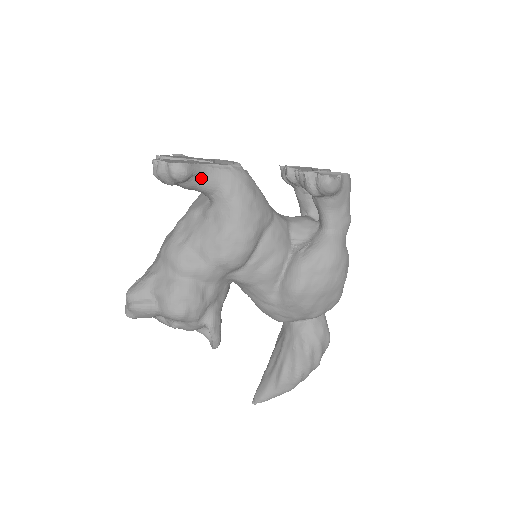
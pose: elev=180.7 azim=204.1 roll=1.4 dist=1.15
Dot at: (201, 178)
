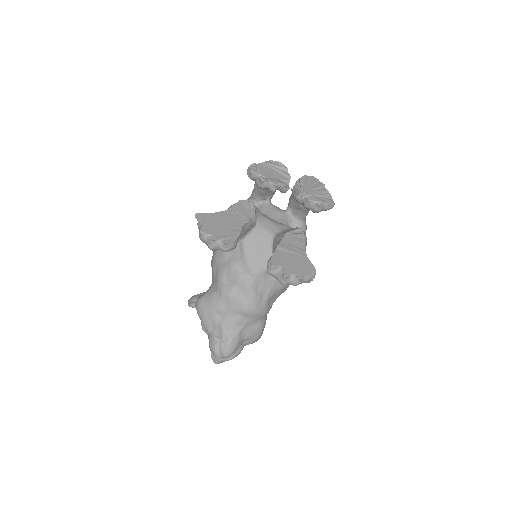
Dot at: occluded
